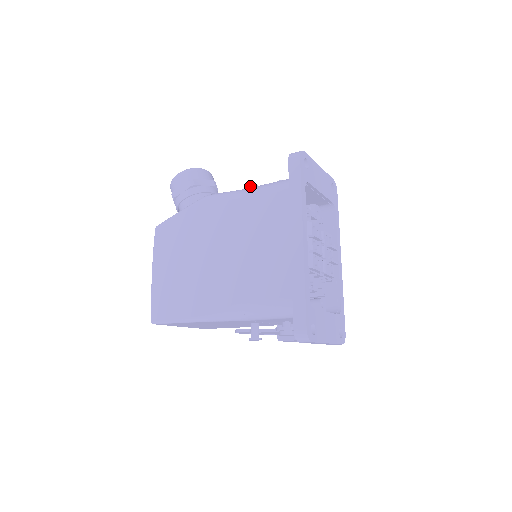
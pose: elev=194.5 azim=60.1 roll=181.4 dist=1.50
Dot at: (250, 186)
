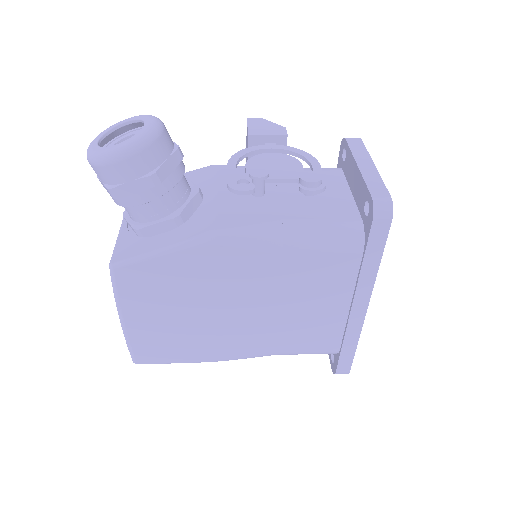
Dot at: (259, 180)
